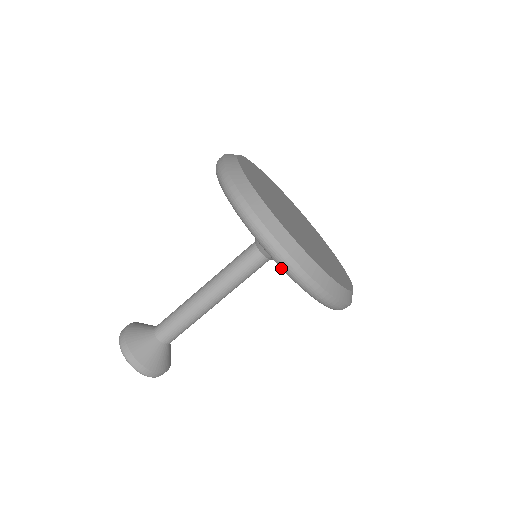
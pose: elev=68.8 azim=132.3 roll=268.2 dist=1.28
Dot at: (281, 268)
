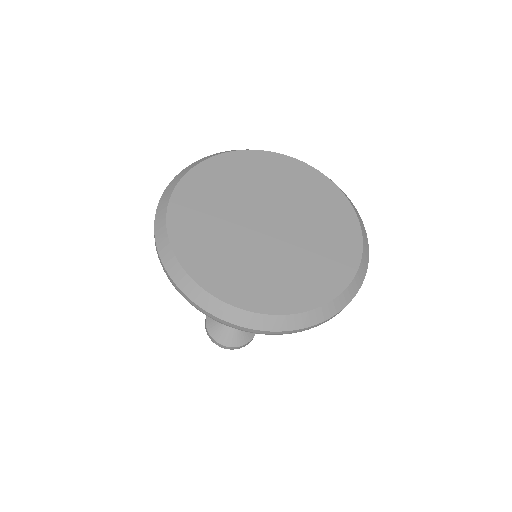
Dot at: occluded
